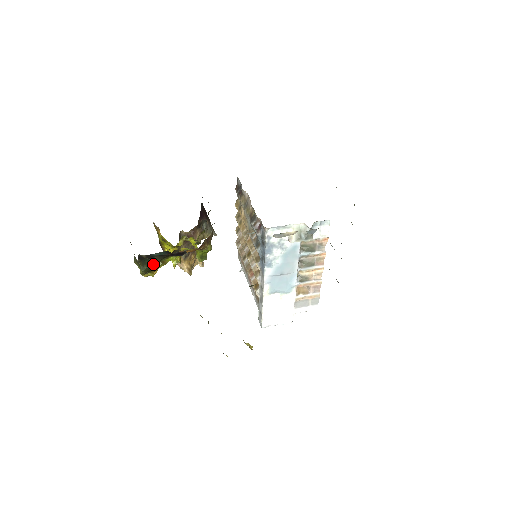
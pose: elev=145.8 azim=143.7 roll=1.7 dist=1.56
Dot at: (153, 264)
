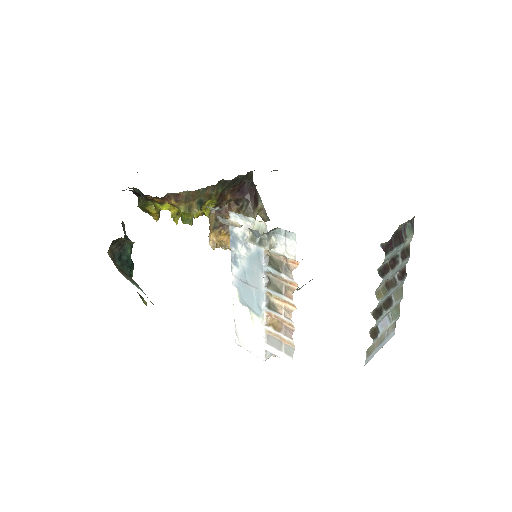
Dot at: (141, 202)
